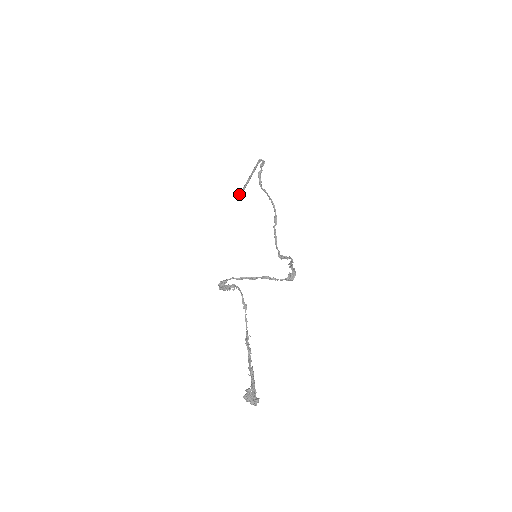
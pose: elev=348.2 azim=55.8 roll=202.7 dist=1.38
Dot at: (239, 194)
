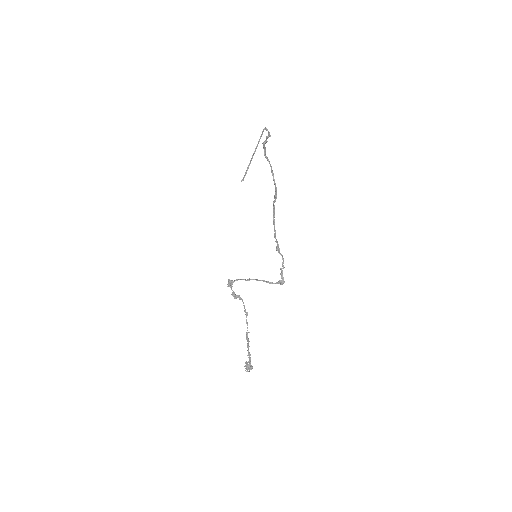
Dot at: occluded
